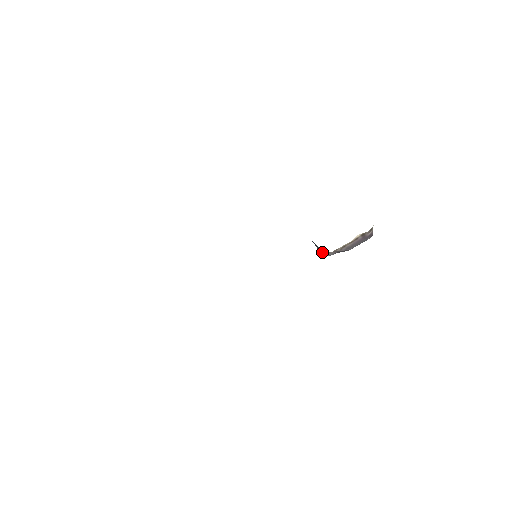
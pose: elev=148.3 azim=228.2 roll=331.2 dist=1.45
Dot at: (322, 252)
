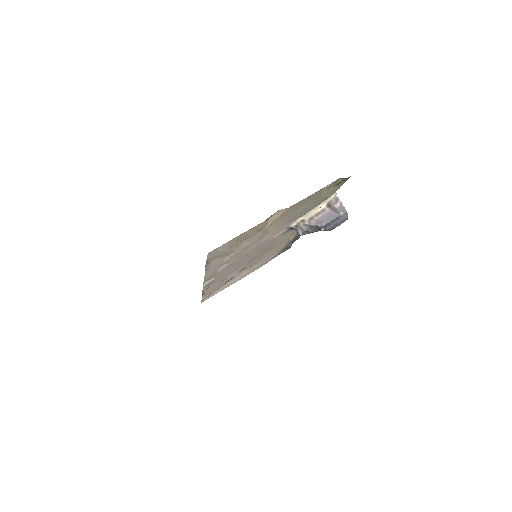
Dot at: (297, 231)
